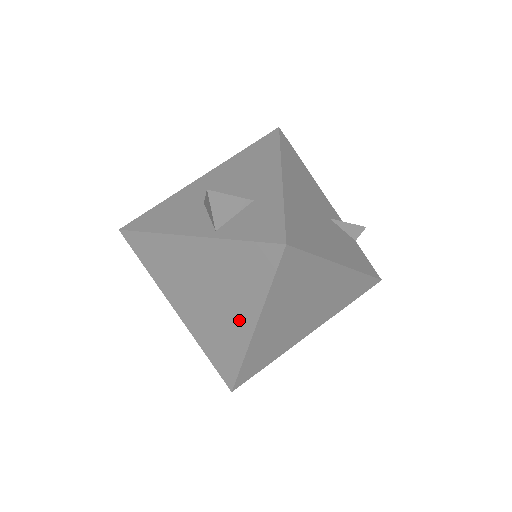
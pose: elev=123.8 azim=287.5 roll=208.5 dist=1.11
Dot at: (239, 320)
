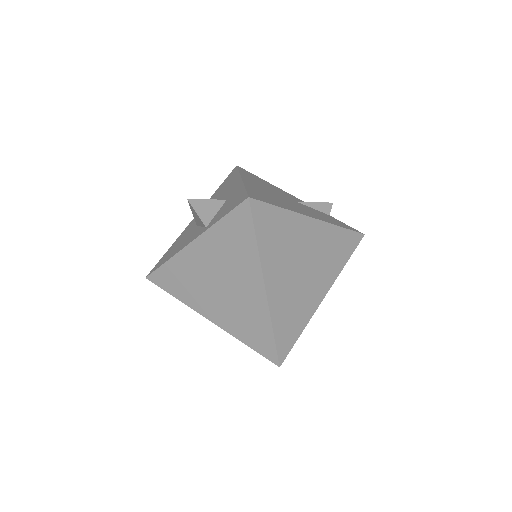
Dot at: (252, 289)
